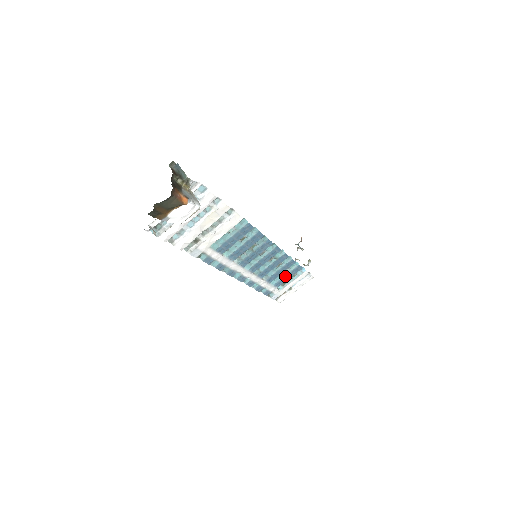
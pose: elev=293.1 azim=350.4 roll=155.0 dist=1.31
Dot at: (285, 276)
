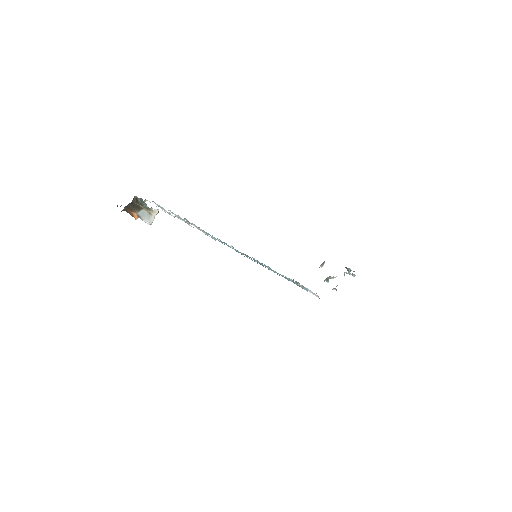
Dot at: (290, 280)
